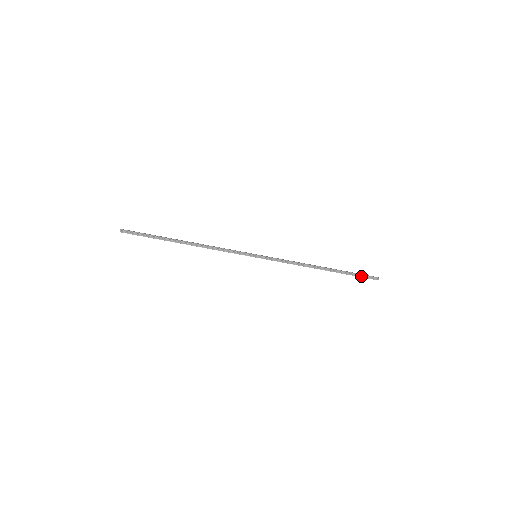
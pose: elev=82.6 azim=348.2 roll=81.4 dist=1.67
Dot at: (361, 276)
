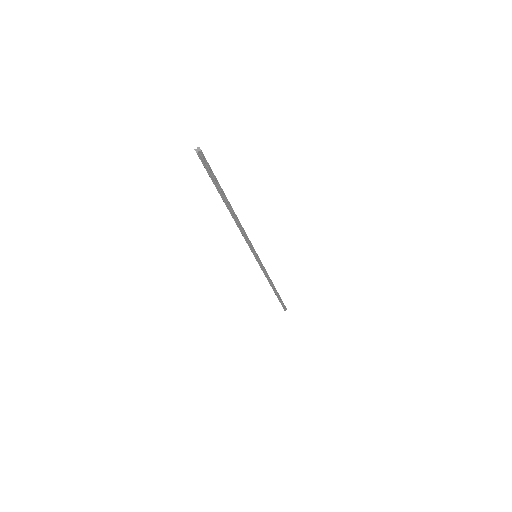
Dot at: (282, 304)
